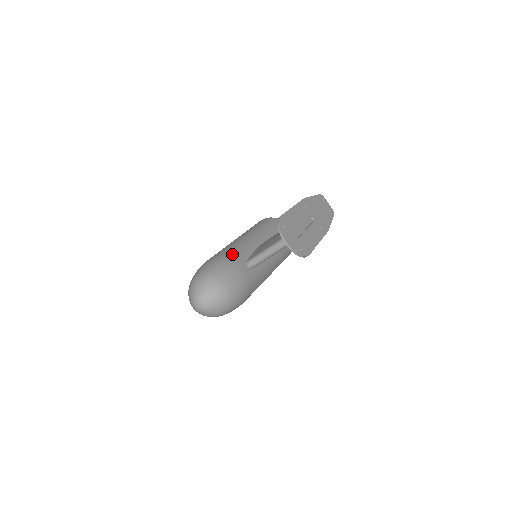
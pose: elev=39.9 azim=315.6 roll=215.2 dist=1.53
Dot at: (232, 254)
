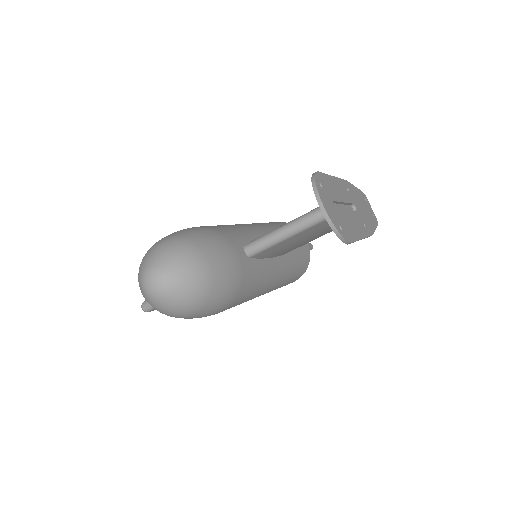
Dot at: (224, 229)
